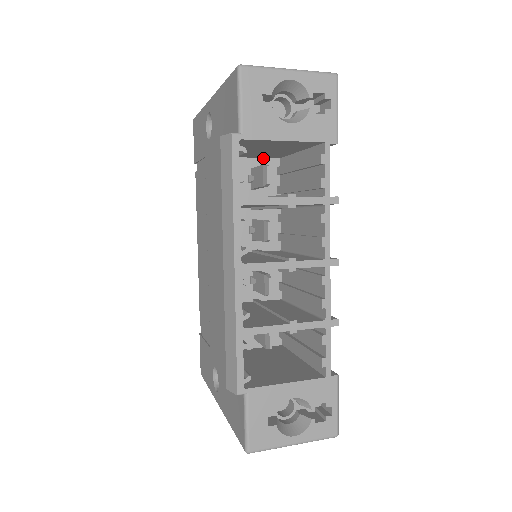
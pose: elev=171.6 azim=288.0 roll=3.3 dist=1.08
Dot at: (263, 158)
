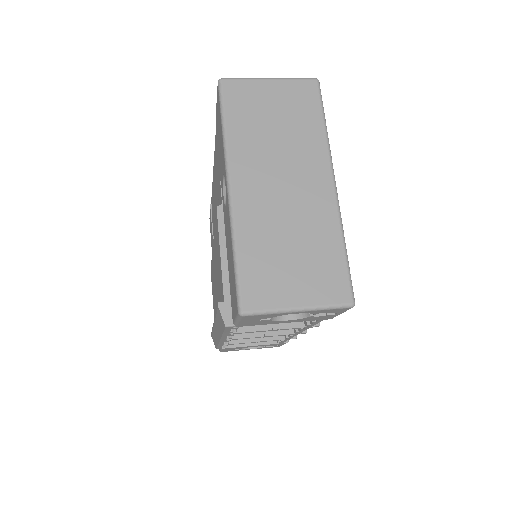
Dot at: occluded
